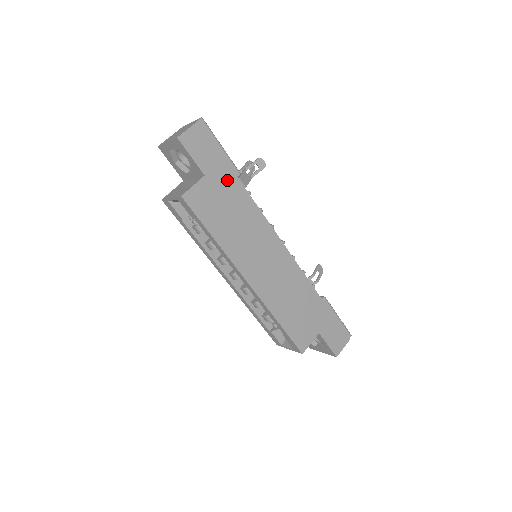
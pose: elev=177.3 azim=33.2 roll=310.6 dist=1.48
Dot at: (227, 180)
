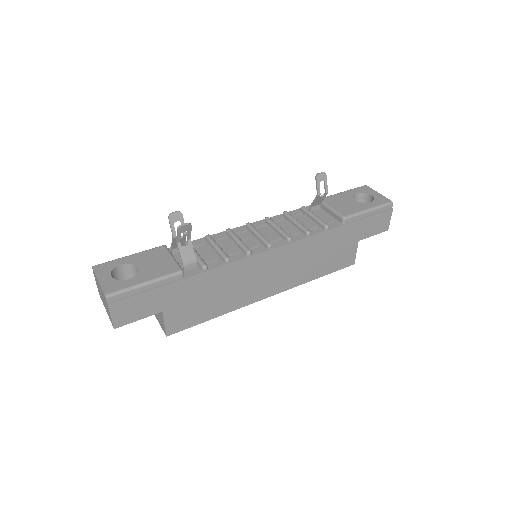
Dot at: (180, 290)
